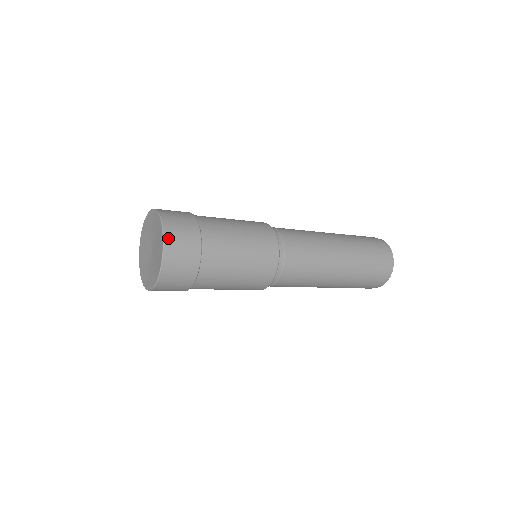
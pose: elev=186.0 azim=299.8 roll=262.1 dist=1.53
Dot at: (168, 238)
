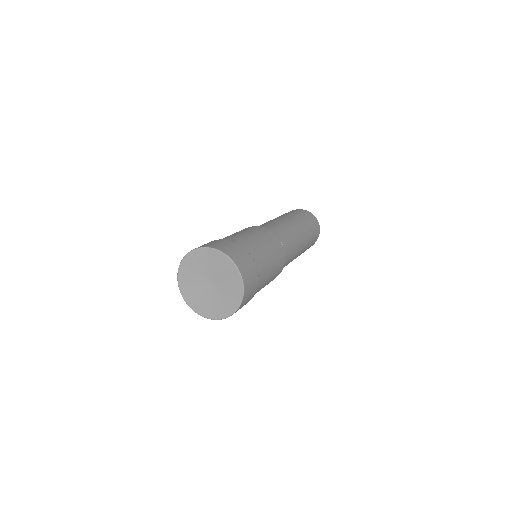
Dot at: (245, 280)
